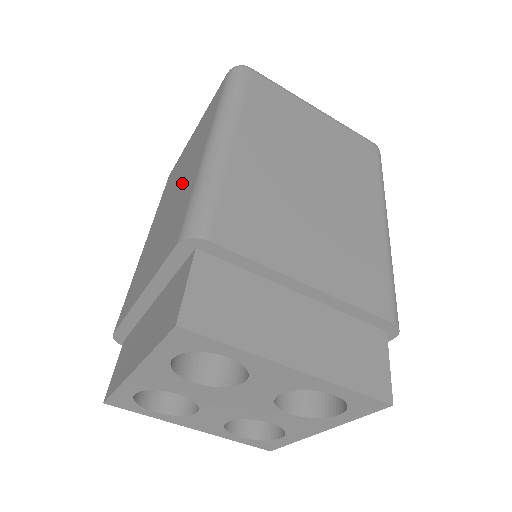
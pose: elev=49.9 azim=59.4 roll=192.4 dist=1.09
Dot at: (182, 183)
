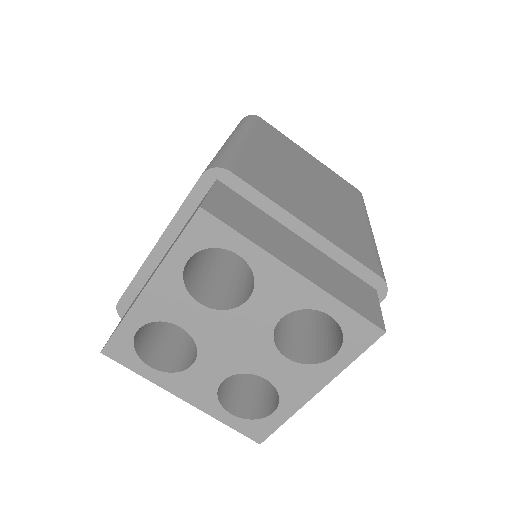
Dot at: occluded
